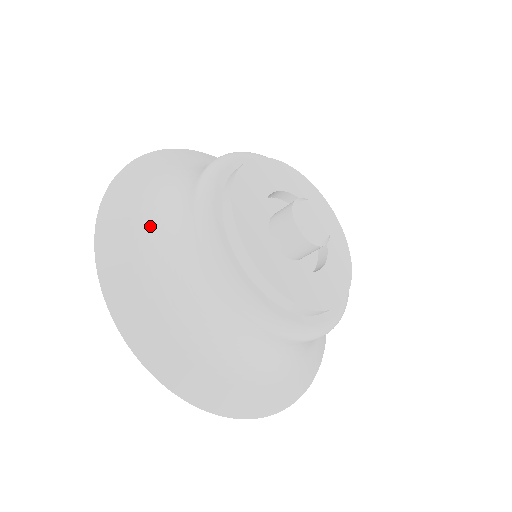
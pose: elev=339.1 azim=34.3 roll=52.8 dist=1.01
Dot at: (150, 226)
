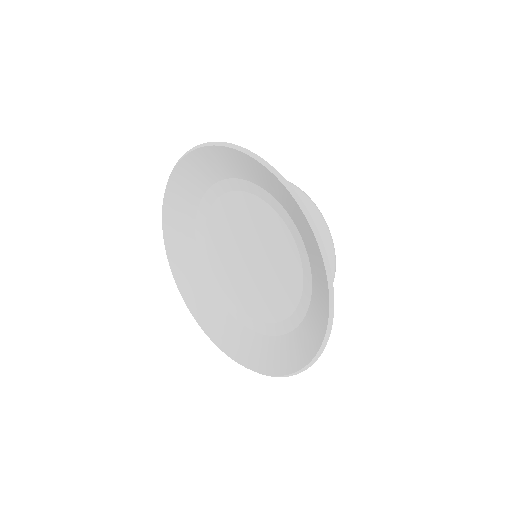
Dot at: occluded
